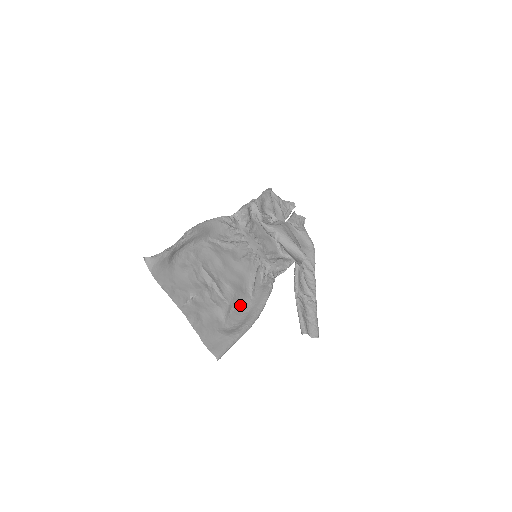
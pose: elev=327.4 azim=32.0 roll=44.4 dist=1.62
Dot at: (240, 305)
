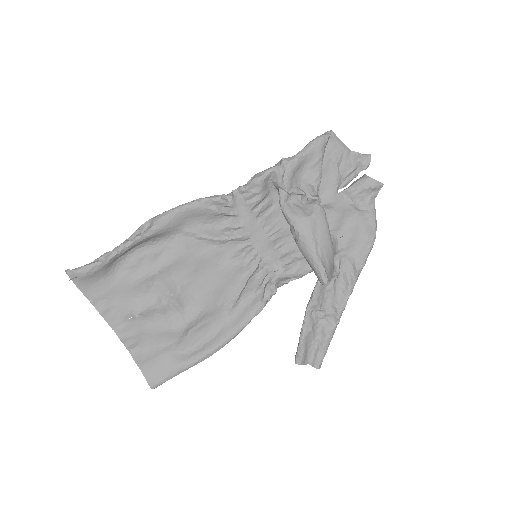
Dot at: (208, 323)
